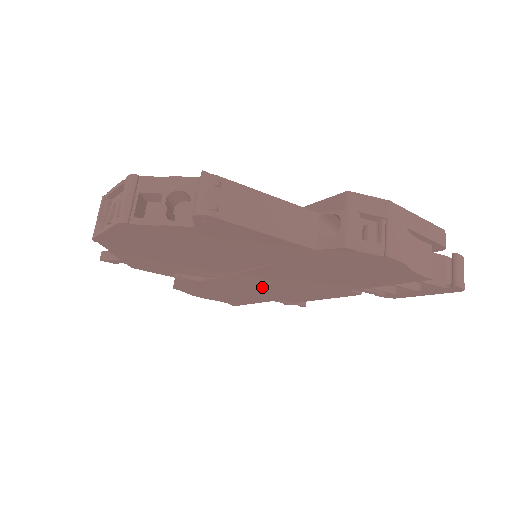
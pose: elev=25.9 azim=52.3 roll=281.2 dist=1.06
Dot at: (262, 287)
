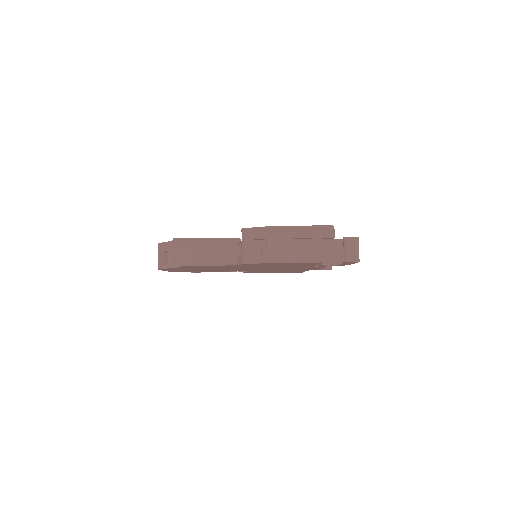
Dot at: occluded
